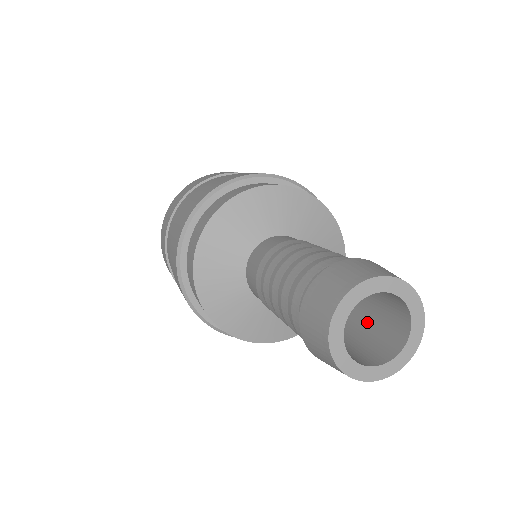
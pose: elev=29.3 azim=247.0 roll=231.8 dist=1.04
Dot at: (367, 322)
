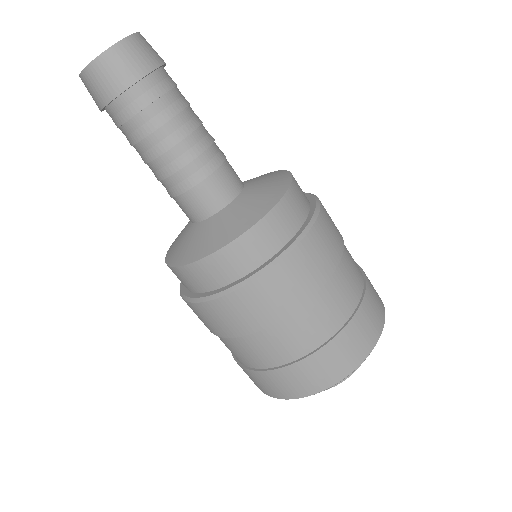
Dot at: occluded
